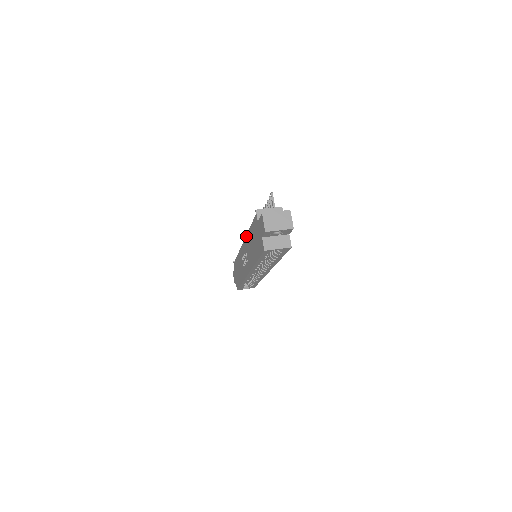
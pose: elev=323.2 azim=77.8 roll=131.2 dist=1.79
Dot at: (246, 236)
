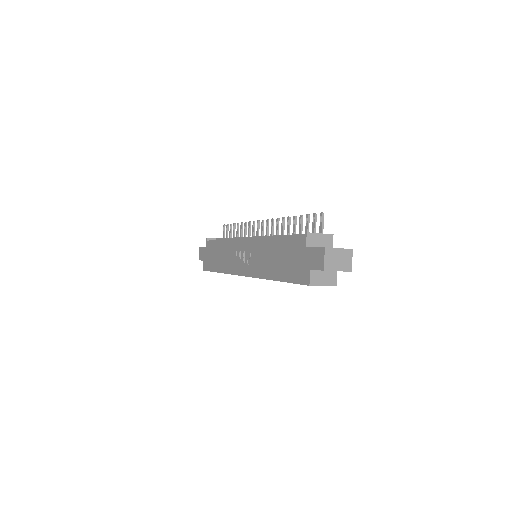
Dot at: (261, 239)
